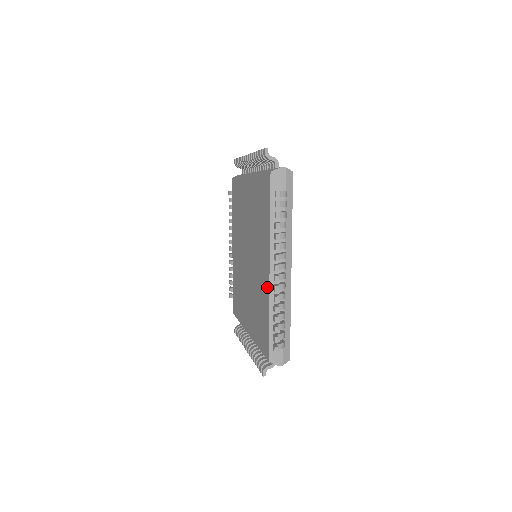
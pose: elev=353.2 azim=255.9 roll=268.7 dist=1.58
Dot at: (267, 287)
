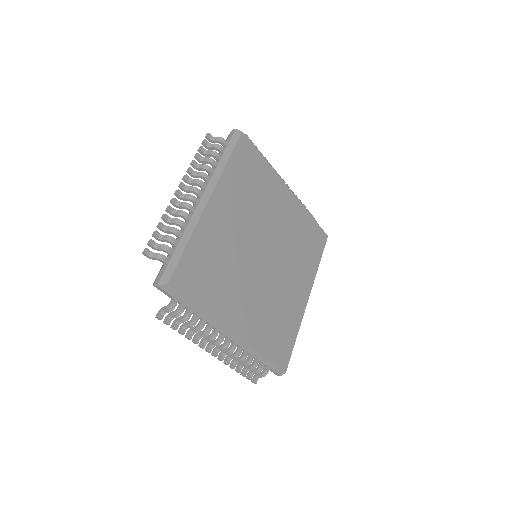
Dot at: occluded
